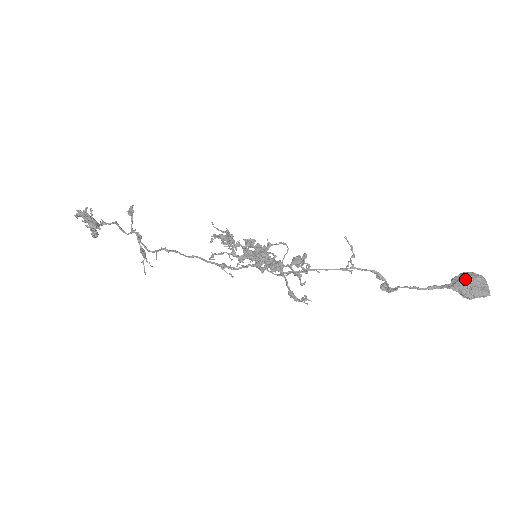
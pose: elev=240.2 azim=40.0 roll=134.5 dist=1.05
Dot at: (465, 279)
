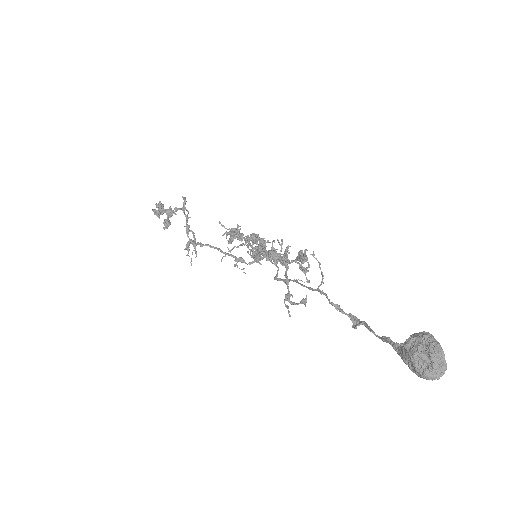
Dot at: (407, 349)
